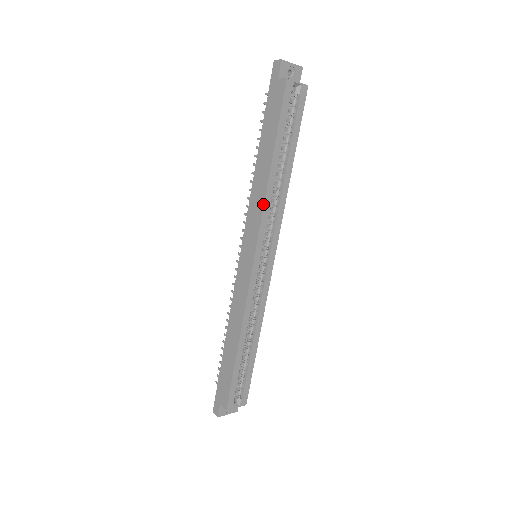
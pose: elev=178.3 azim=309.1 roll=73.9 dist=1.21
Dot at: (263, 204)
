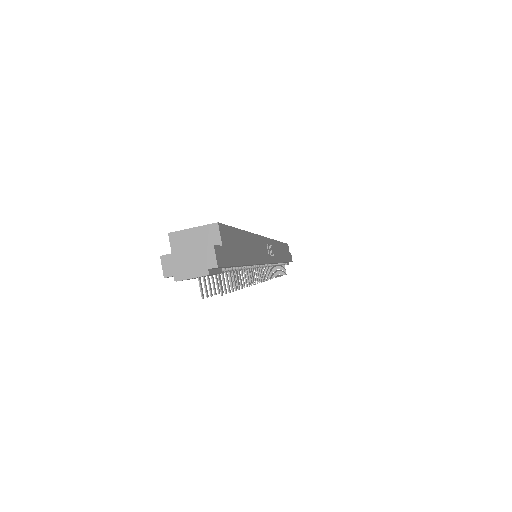
Dot at: occluded
